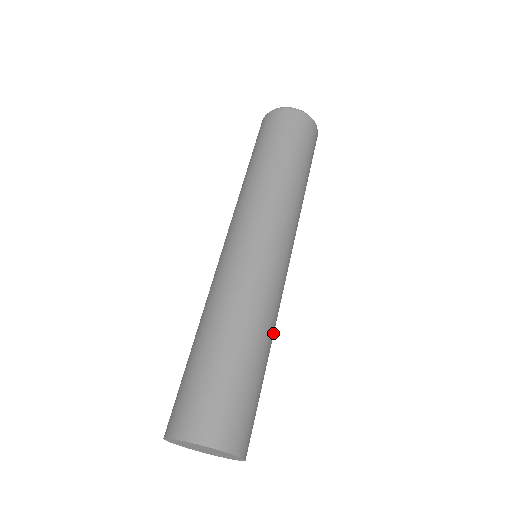
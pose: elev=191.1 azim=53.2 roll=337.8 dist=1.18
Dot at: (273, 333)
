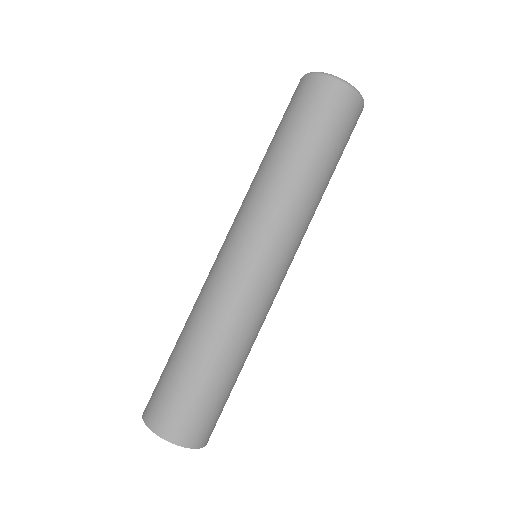
Dot at: (252, 343)
